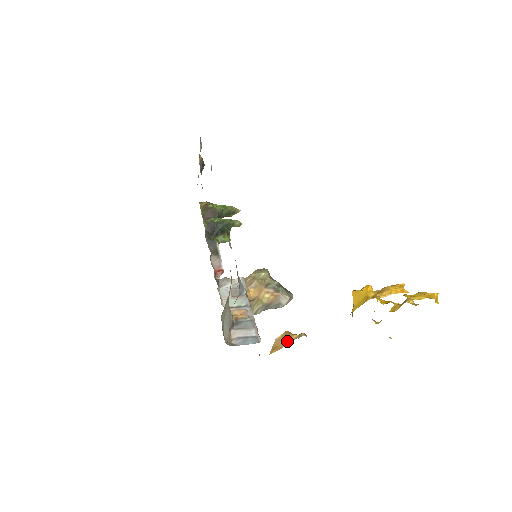
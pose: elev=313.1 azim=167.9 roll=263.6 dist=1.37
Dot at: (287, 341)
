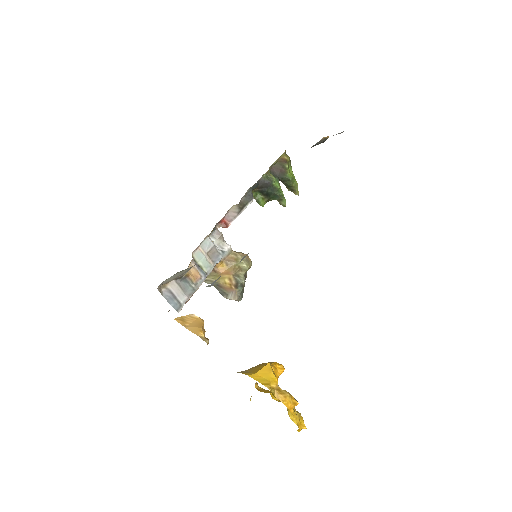
Dot at: (194, 329)
